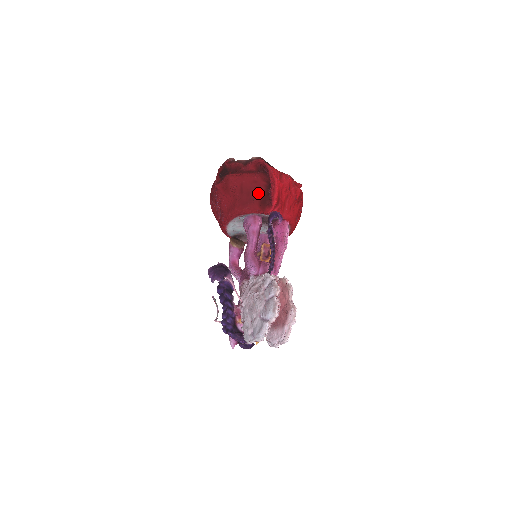
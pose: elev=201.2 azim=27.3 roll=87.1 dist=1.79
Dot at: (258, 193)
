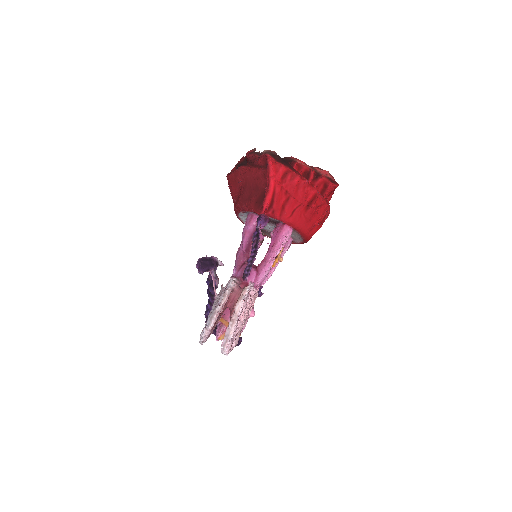
Dot at: (257, 191)
